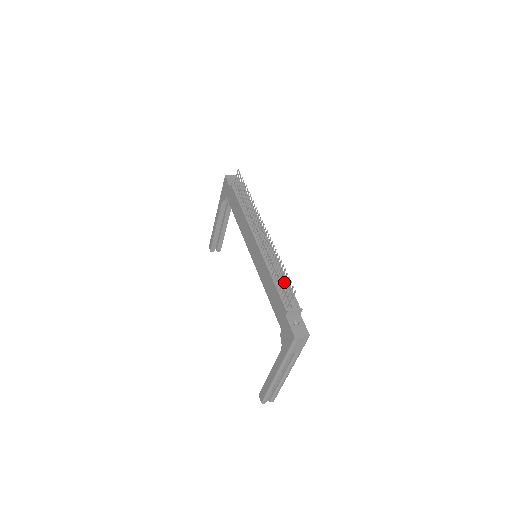
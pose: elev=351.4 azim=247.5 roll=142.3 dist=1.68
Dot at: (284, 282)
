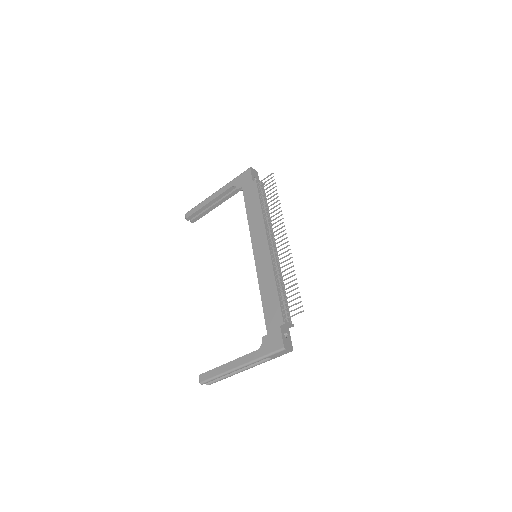
Dot at: (284, 295)
